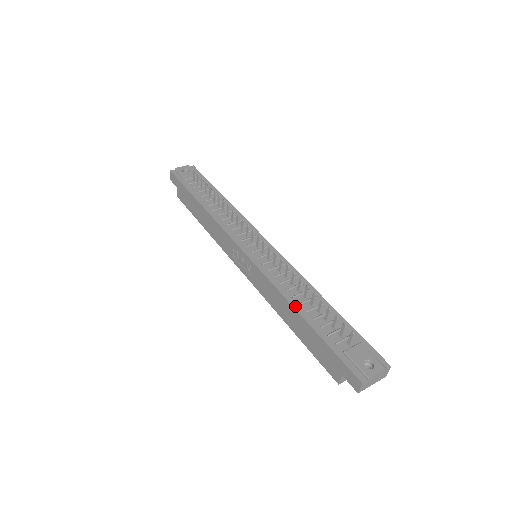
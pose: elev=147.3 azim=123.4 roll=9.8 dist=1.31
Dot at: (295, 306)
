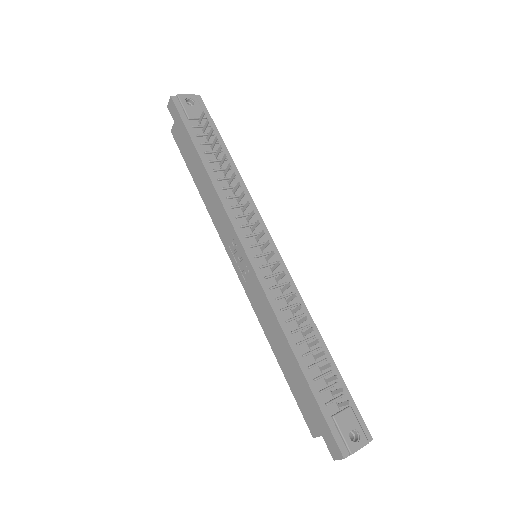
Dot at: (292, 345)
